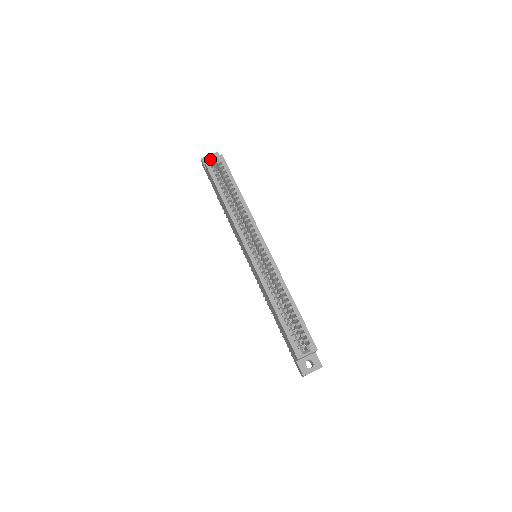
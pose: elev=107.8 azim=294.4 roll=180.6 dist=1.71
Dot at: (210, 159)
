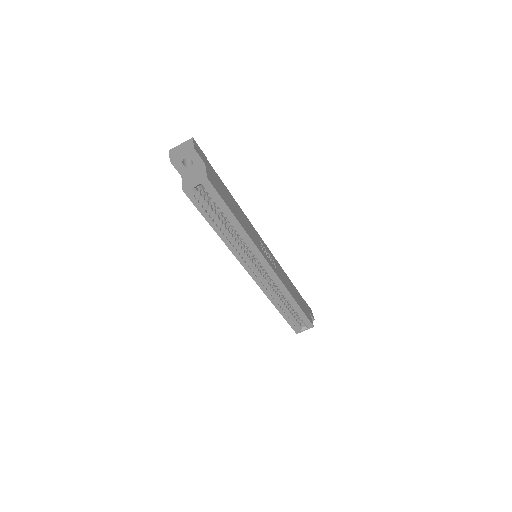
Dot at: (191, 187)
